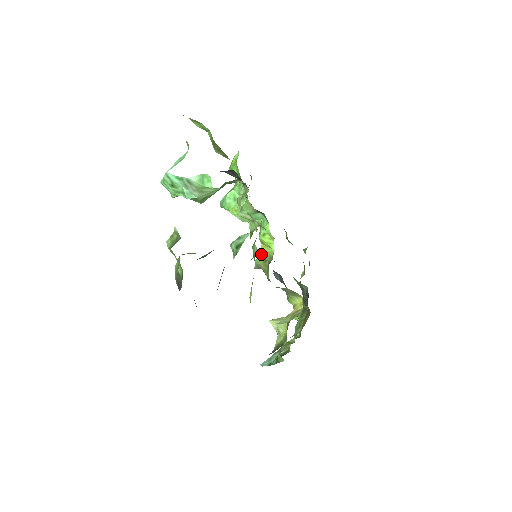
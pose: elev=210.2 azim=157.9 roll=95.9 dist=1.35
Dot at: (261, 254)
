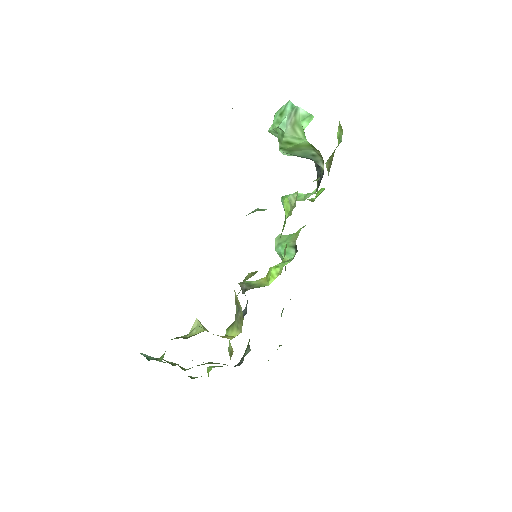
Dot at: (256, 281)
